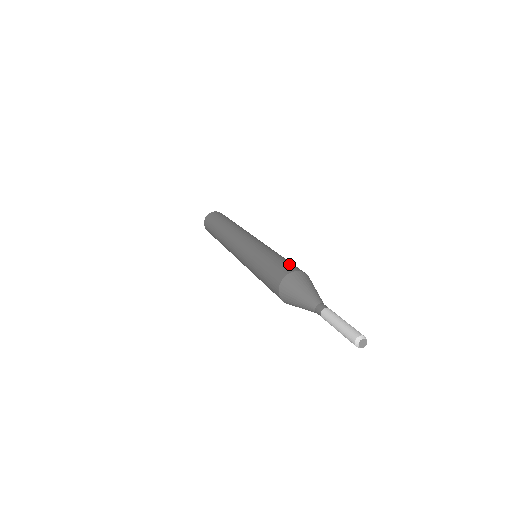
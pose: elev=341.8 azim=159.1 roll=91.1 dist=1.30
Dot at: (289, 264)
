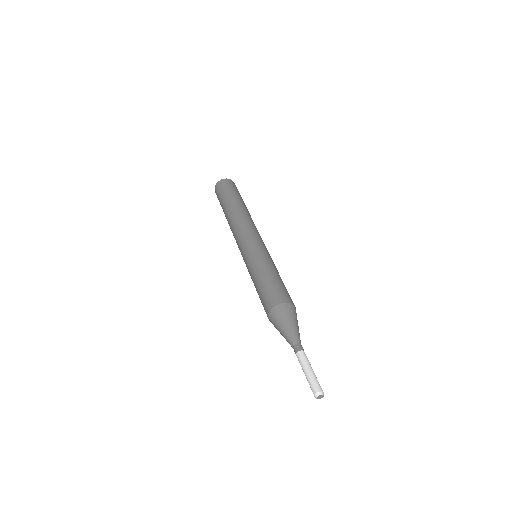
Dot at: (282, 290)
